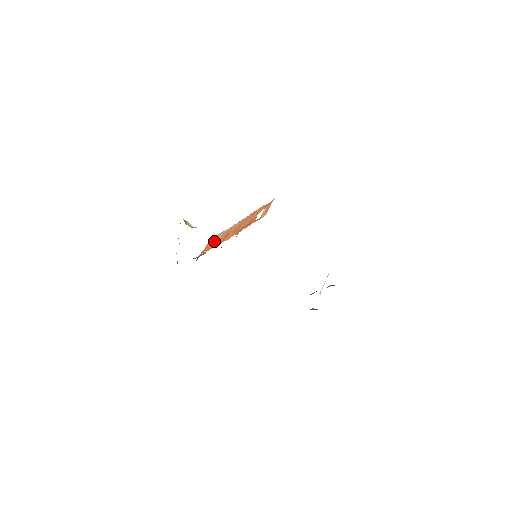
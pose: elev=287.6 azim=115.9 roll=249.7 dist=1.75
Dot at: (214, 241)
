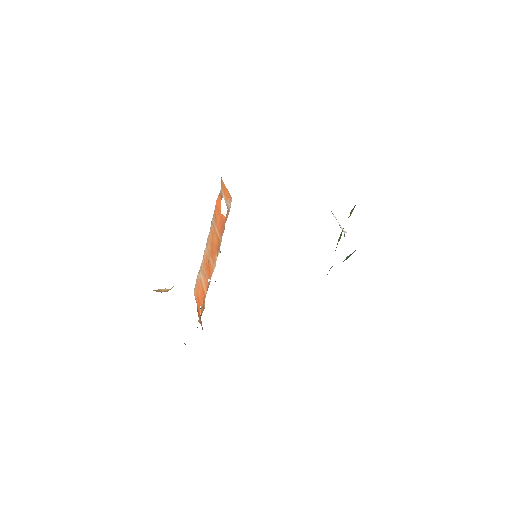
Dot at: (200, 287)
